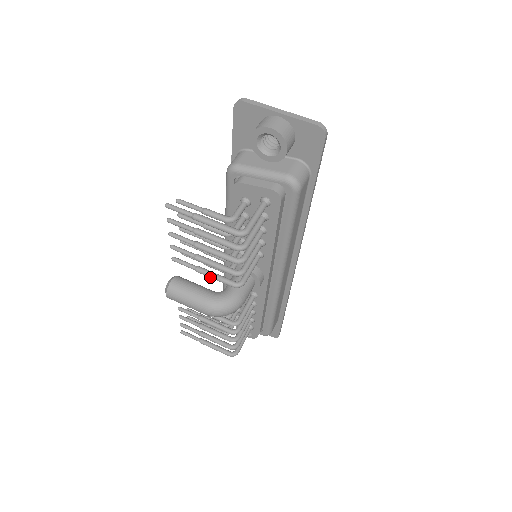
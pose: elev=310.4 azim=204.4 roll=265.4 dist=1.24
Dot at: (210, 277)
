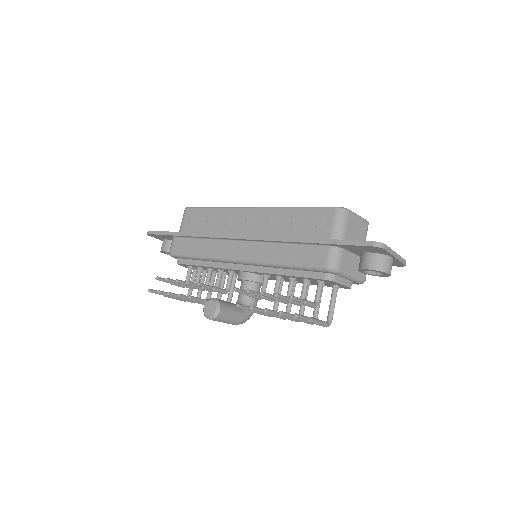
Dot at: occluded
